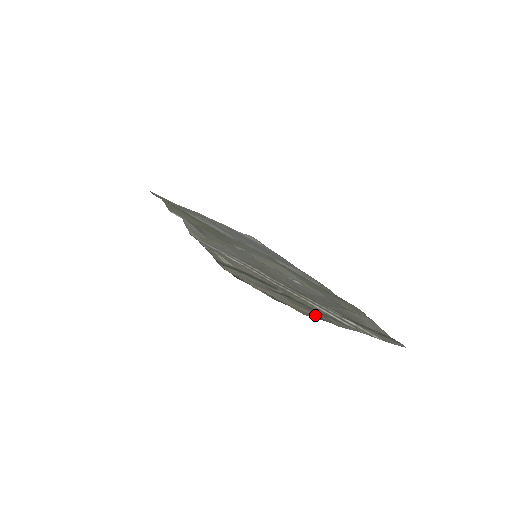
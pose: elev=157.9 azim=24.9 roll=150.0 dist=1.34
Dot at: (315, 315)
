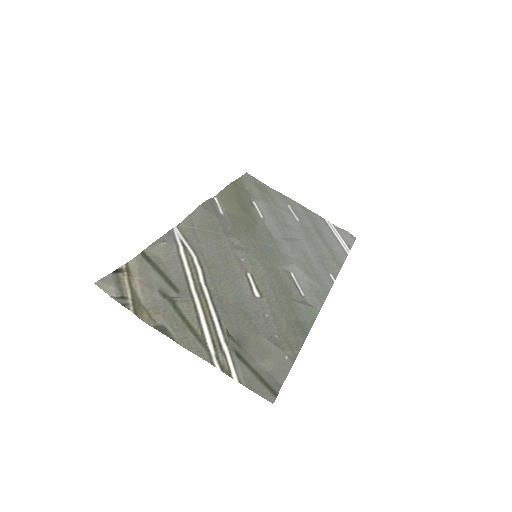
Dot at: (165, 327)
